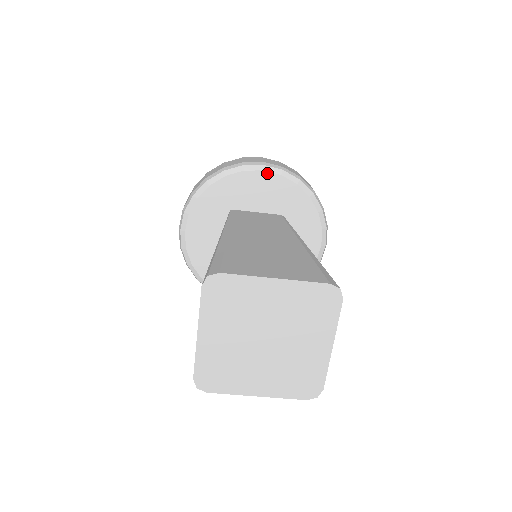
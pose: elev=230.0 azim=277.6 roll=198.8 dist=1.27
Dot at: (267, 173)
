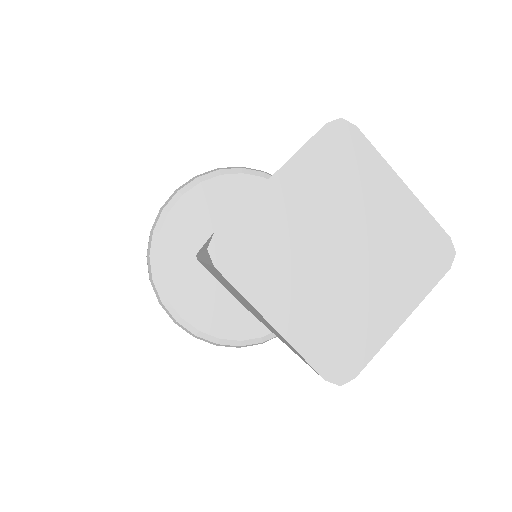
Dot at: occluded
